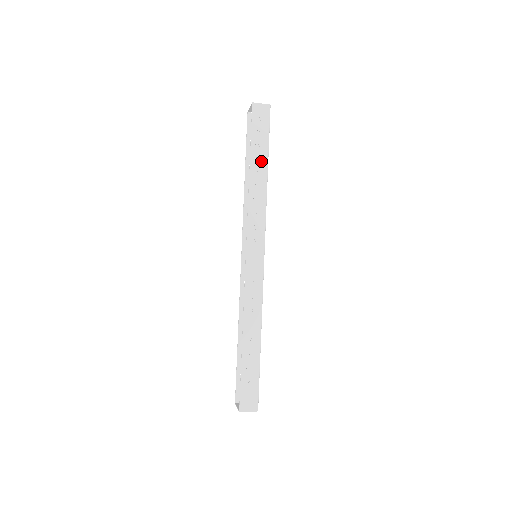
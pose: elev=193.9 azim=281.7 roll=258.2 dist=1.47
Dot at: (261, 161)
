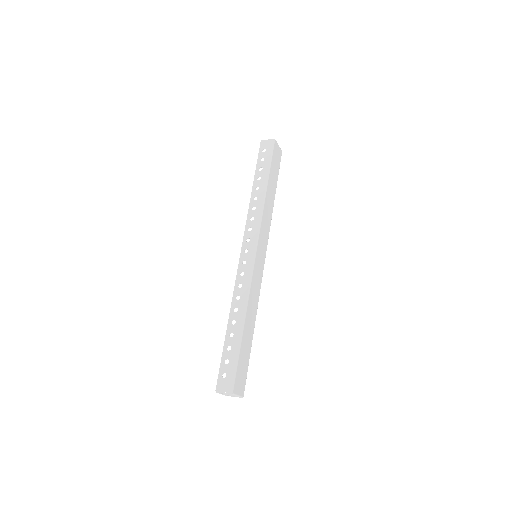
Dot at: (262, 179)
